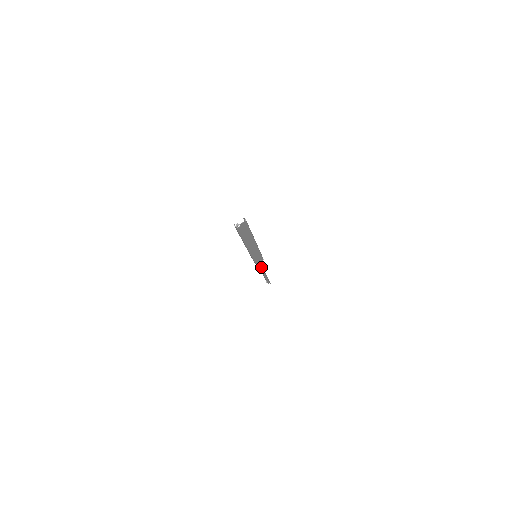
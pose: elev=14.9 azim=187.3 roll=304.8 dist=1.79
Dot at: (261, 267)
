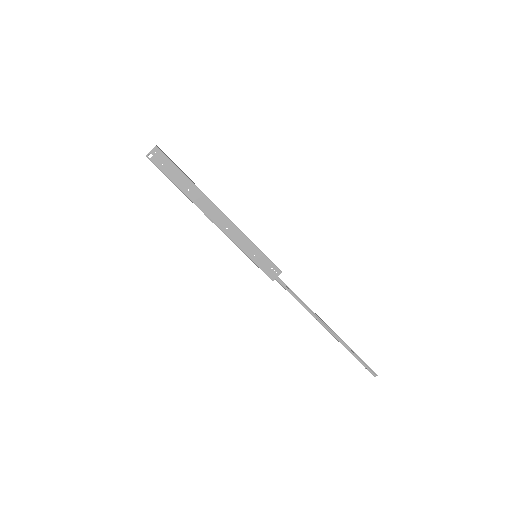
Dot at: (303, 303)
